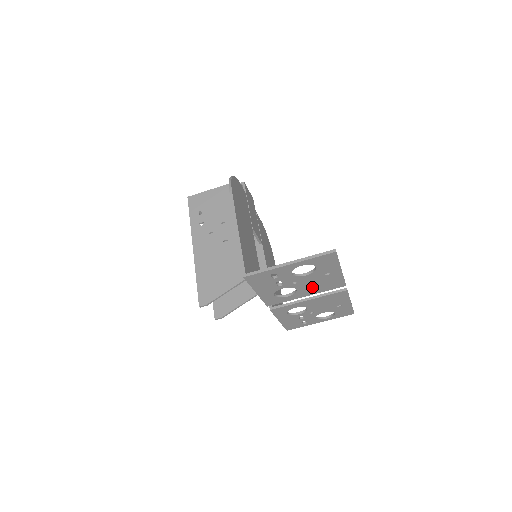
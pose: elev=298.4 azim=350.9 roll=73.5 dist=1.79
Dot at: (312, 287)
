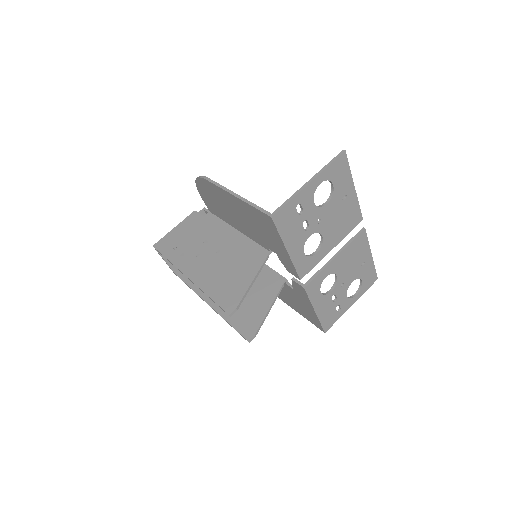
Dot at: (335, 228)
